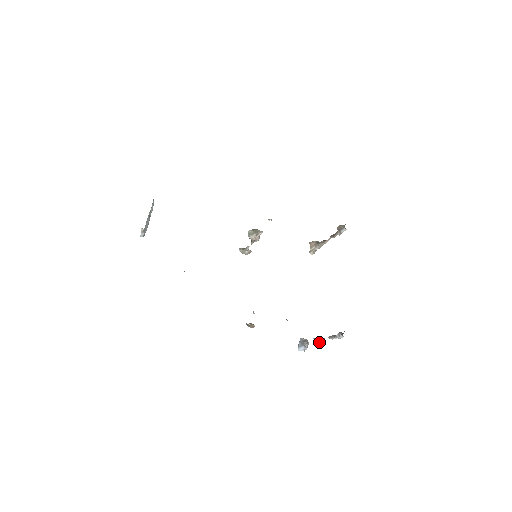
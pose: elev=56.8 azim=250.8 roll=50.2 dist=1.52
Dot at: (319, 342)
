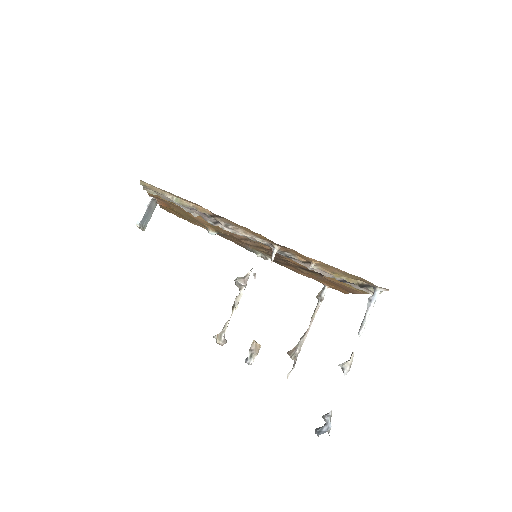
Dot at: (347, 367)
